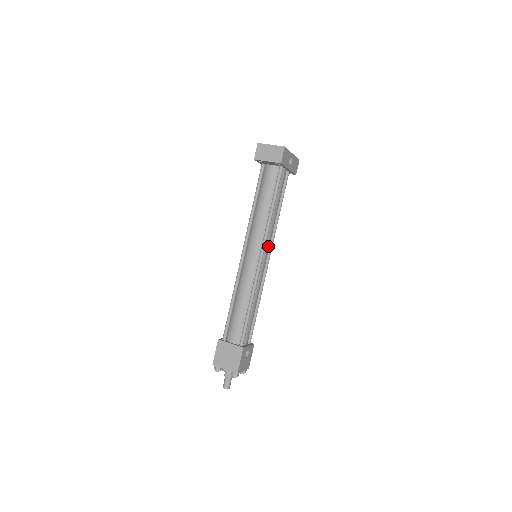
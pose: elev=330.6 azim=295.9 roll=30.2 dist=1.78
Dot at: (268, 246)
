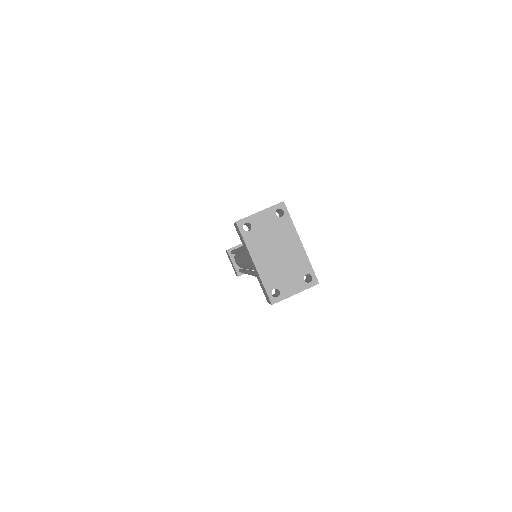
Dot at: occluded
